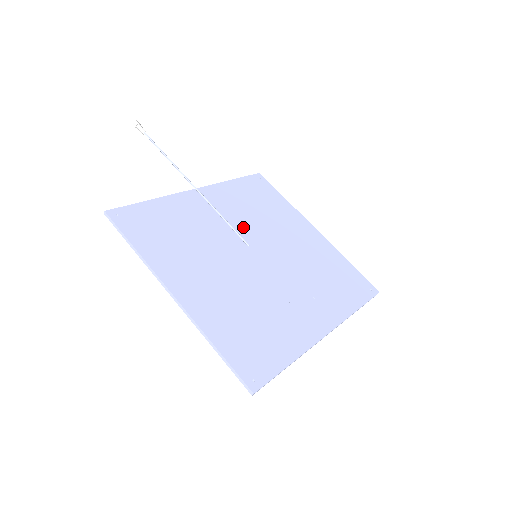
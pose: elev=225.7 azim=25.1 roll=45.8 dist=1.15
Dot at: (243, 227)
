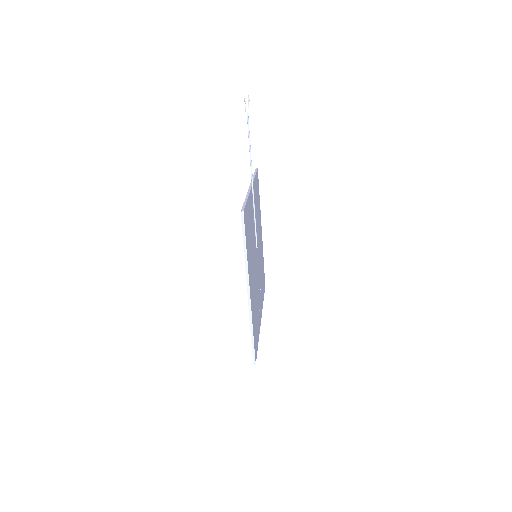
Dot at: occluded
